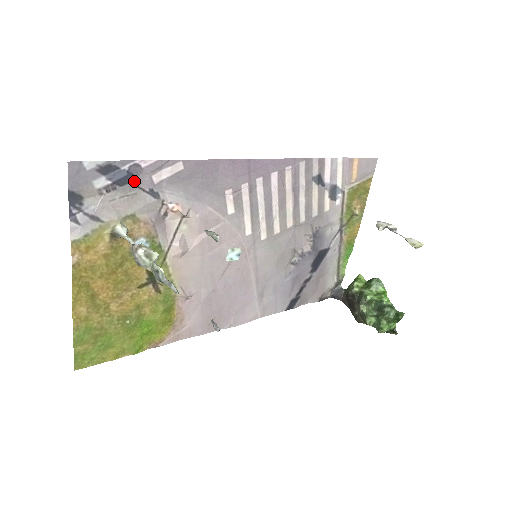
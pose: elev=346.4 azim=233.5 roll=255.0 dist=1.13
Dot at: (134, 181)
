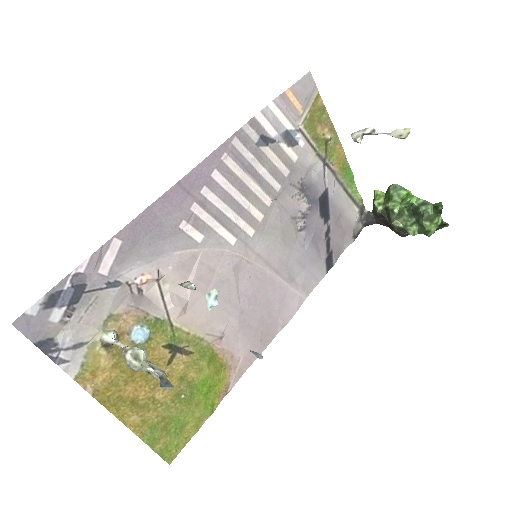
Dot at: (86, 289)
